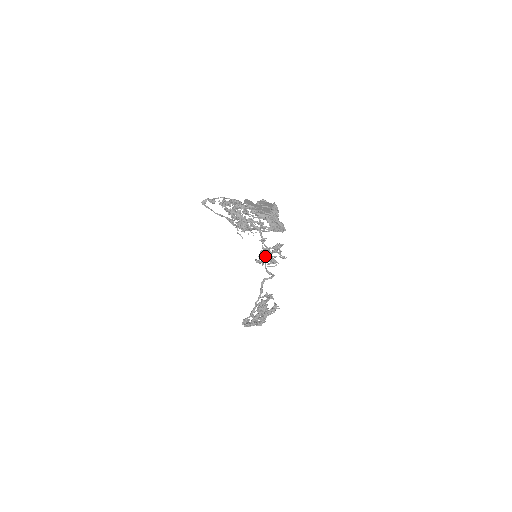
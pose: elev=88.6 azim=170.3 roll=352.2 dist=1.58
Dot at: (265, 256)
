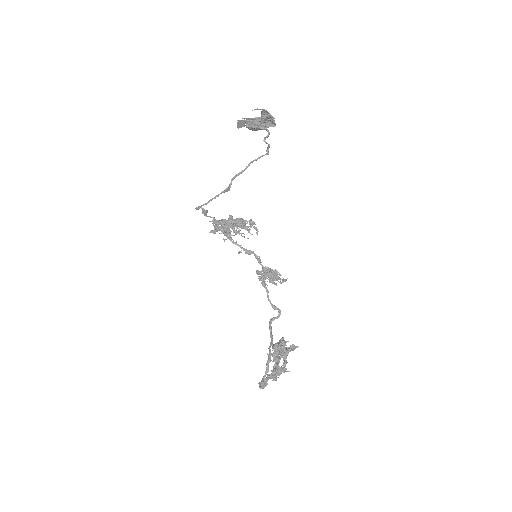
Dot at: (265, 272)
